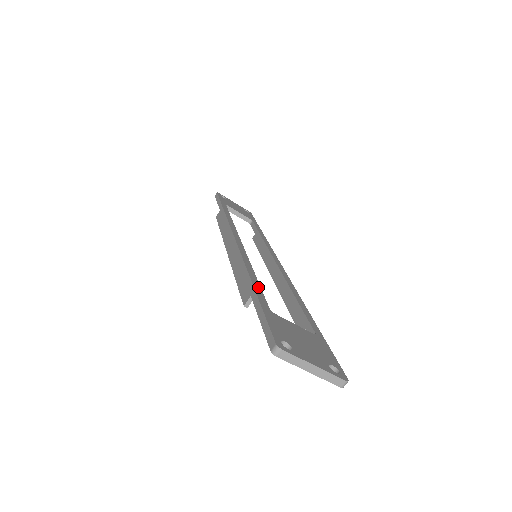
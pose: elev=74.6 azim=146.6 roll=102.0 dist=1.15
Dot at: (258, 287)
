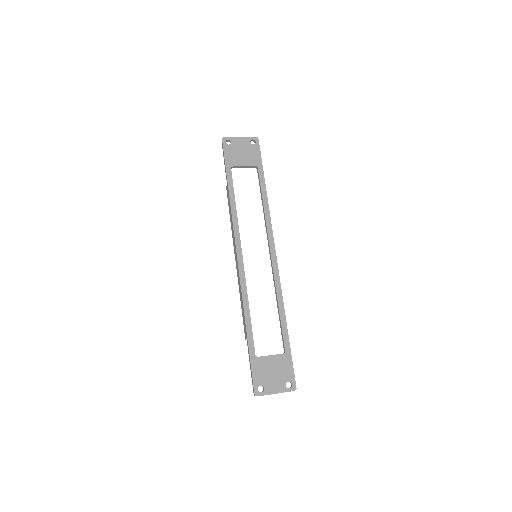
Dot at: (250, 330)
